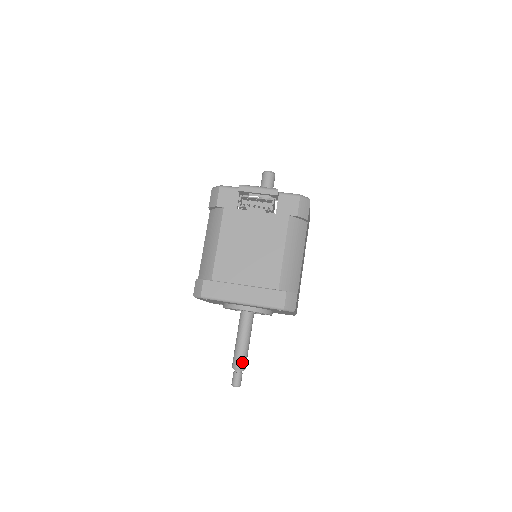
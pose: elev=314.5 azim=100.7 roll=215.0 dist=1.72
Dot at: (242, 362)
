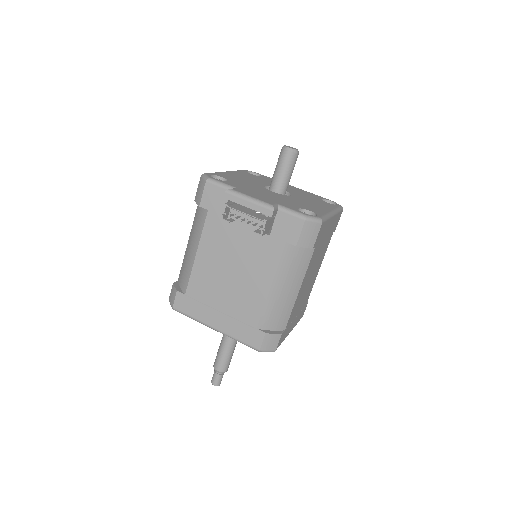
Dot at: (223, 366)
